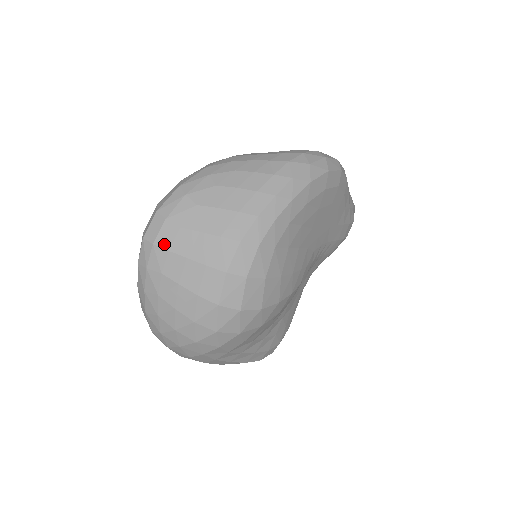
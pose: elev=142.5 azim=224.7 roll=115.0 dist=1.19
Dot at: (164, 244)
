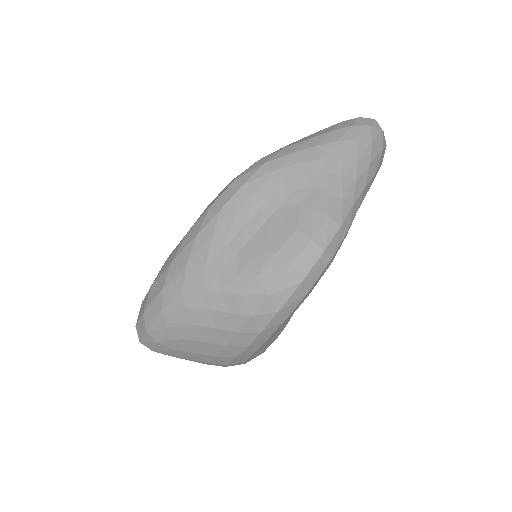
Dot at: occluded
